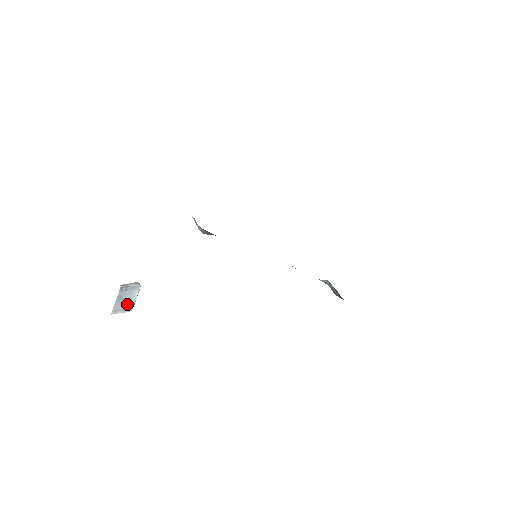
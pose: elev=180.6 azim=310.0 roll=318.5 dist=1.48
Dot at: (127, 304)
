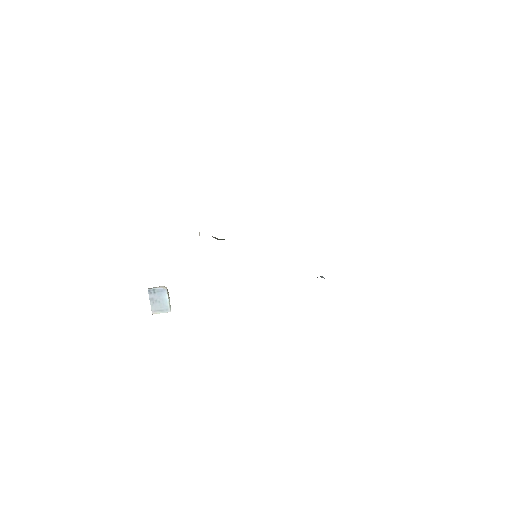
Dot at: (163, 305)
